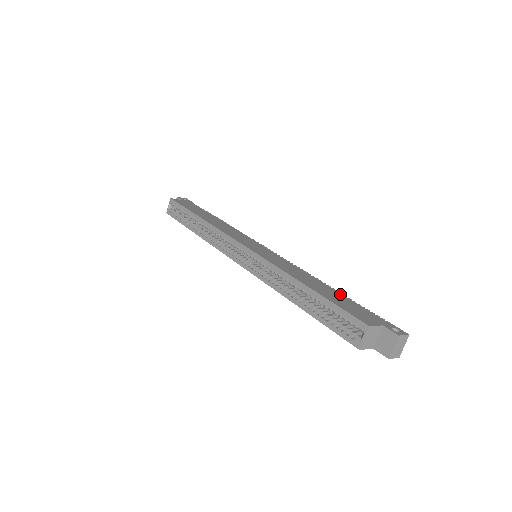
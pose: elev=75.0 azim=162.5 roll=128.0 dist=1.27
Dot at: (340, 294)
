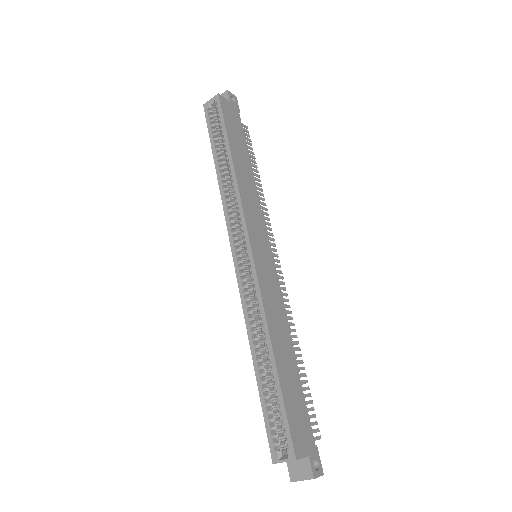
Dot at: (299, 380)
